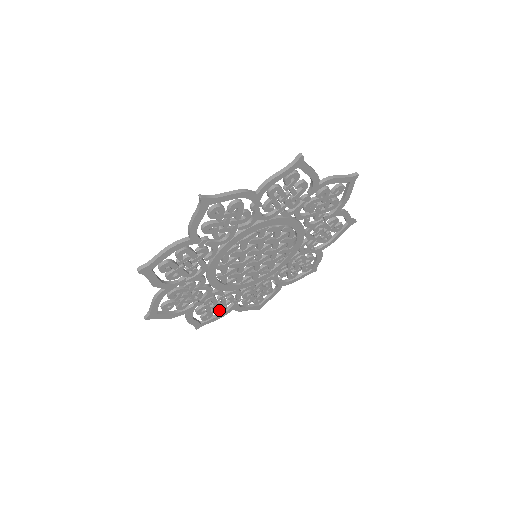
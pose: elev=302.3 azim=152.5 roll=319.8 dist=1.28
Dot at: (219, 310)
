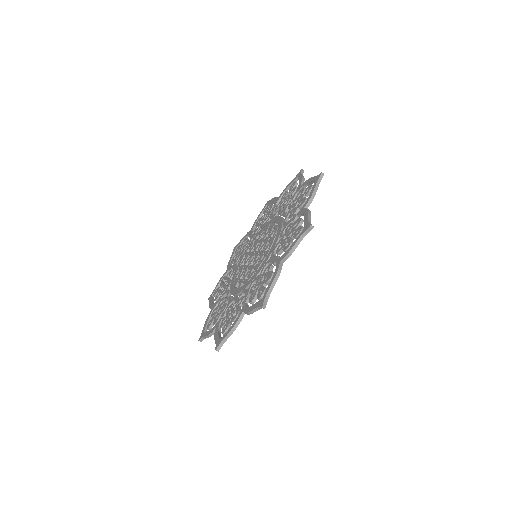
Dot at: occluded
